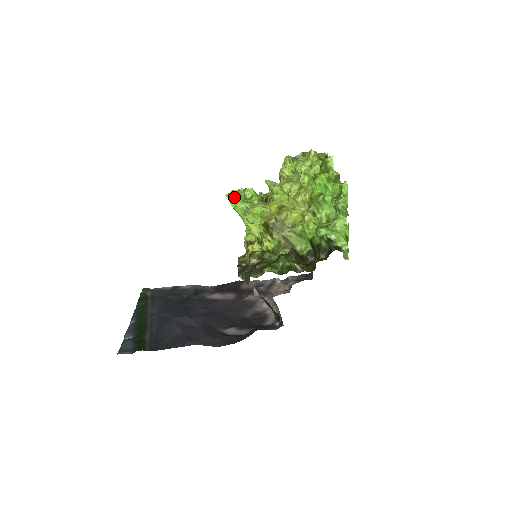
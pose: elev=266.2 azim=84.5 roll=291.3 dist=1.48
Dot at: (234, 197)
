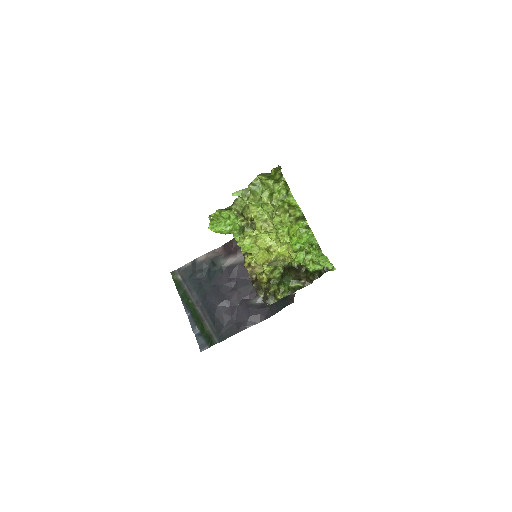
Dot at: (217, 229)
